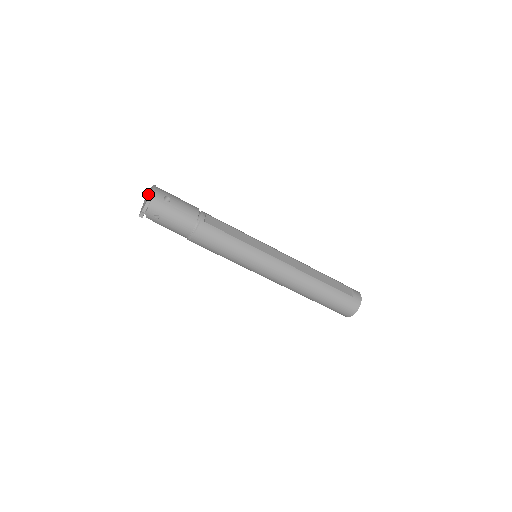
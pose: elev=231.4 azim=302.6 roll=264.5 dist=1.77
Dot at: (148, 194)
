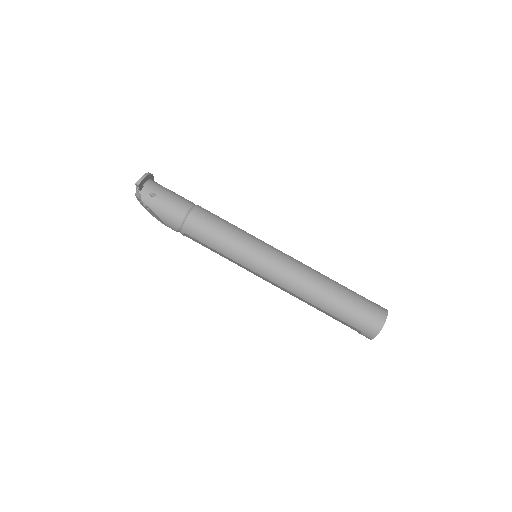
Dot at: occluded
